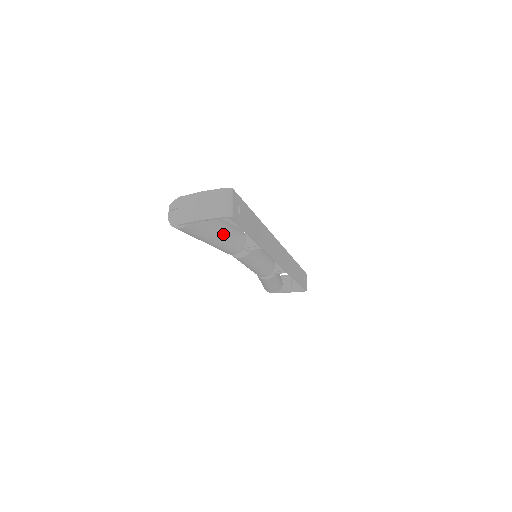
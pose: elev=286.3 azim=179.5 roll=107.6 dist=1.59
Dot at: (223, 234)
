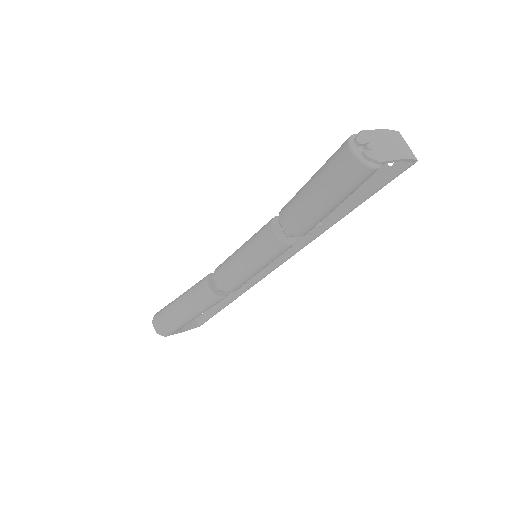
Dot at: occluded
